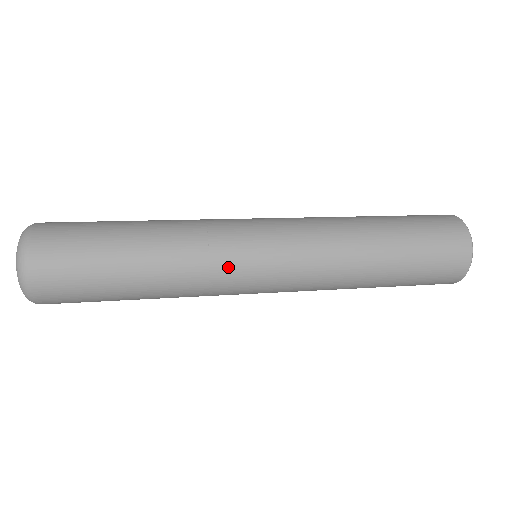
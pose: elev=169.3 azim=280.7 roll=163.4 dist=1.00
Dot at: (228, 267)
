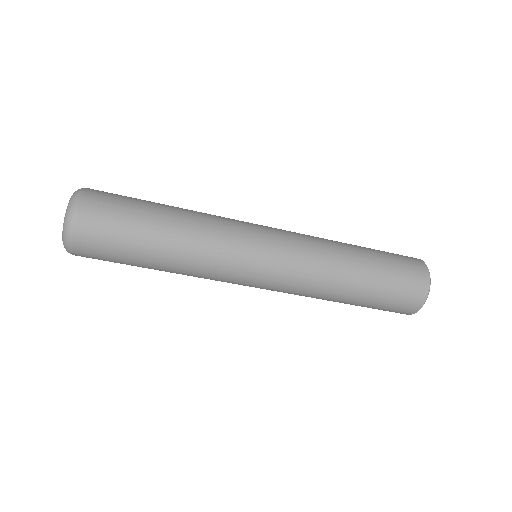
Dot at: (238, 223)
